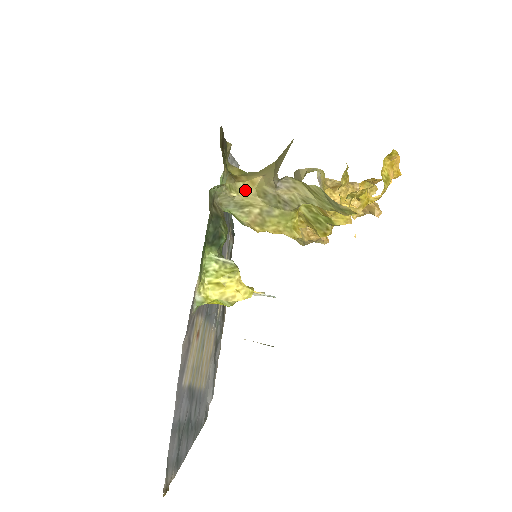
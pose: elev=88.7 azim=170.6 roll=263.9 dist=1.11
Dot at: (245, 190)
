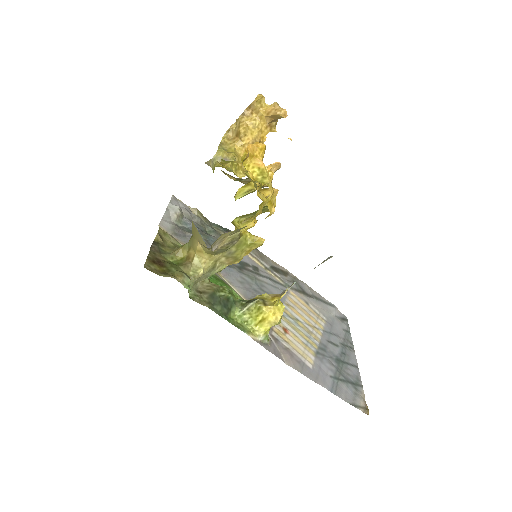
Dot at: (202, 260)
